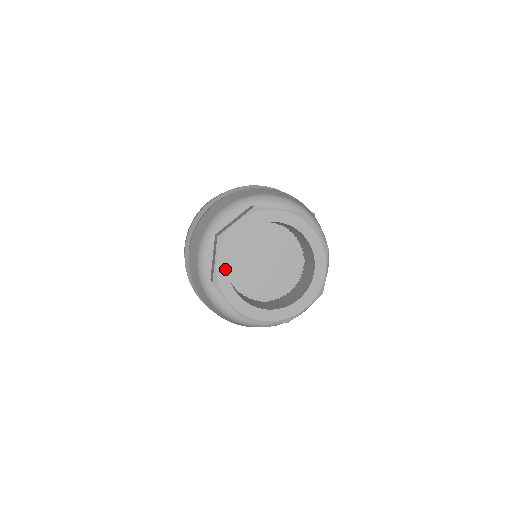
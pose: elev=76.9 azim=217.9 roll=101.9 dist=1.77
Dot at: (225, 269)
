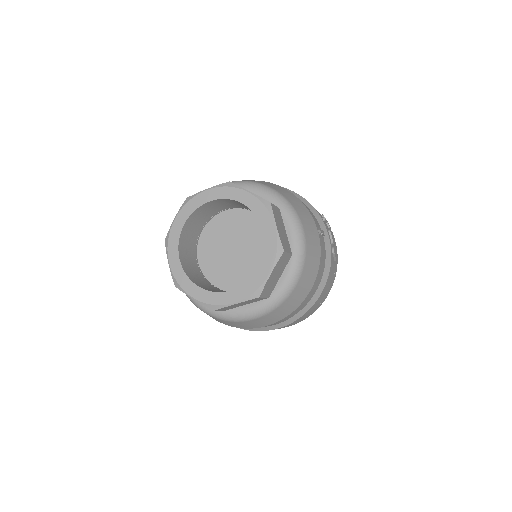
Dot at: (179, 230)
